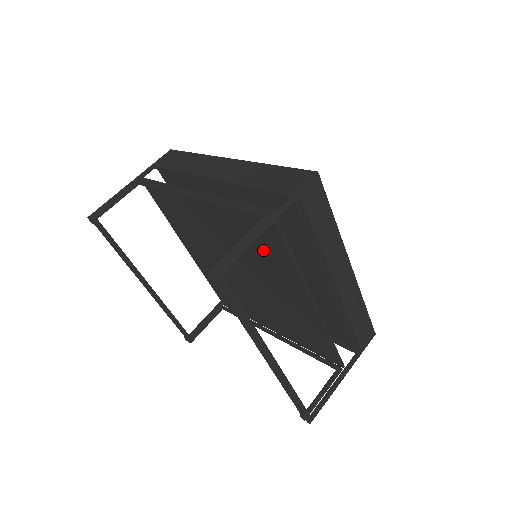
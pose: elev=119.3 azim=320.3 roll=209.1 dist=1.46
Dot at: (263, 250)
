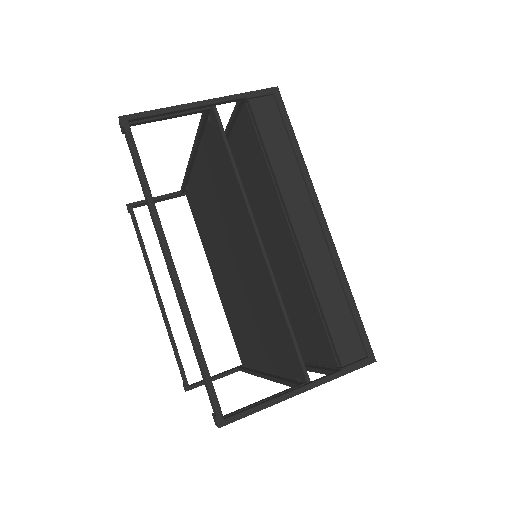
Dot at: (225, 186)
